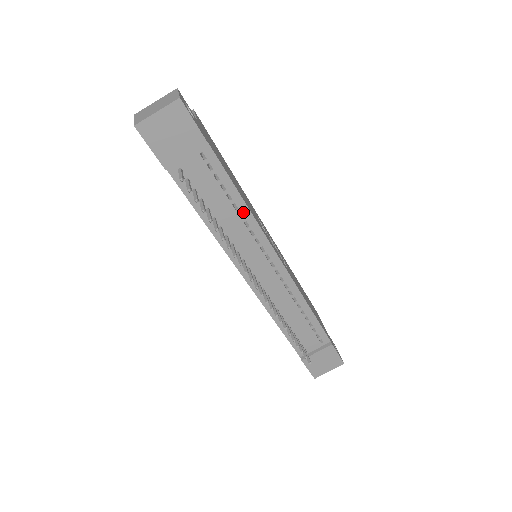
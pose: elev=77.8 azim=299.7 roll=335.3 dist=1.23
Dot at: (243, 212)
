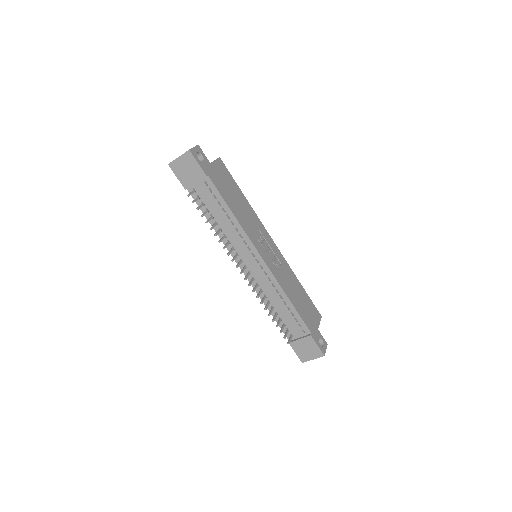
Dot at: (233, 221)
